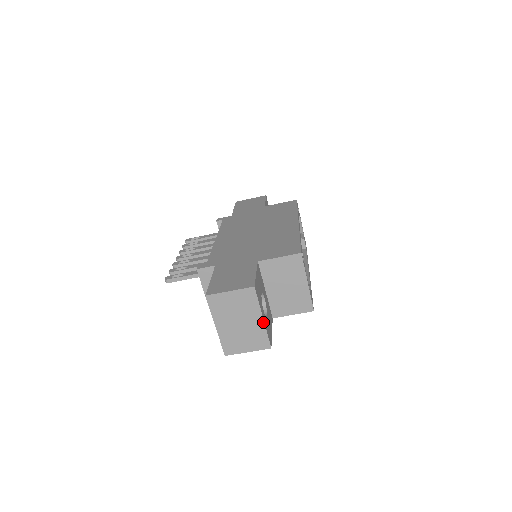
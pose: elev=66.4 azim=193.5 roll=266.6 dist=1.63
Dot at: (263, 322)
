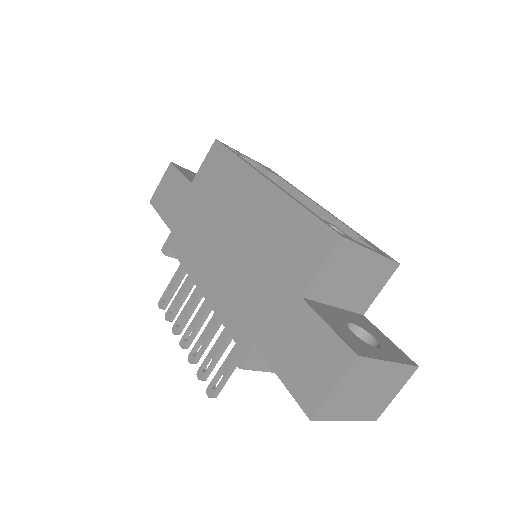
Dot at: (393, 364)
